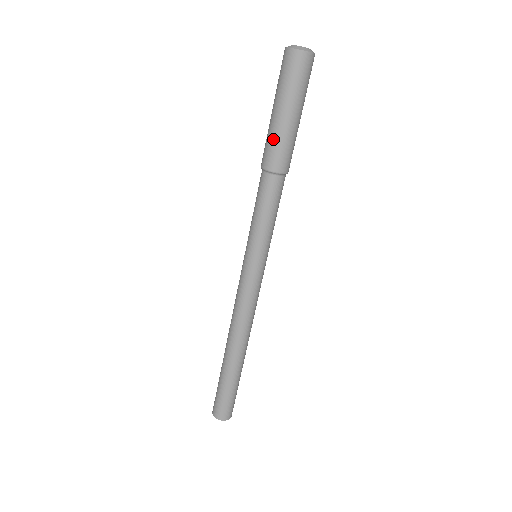
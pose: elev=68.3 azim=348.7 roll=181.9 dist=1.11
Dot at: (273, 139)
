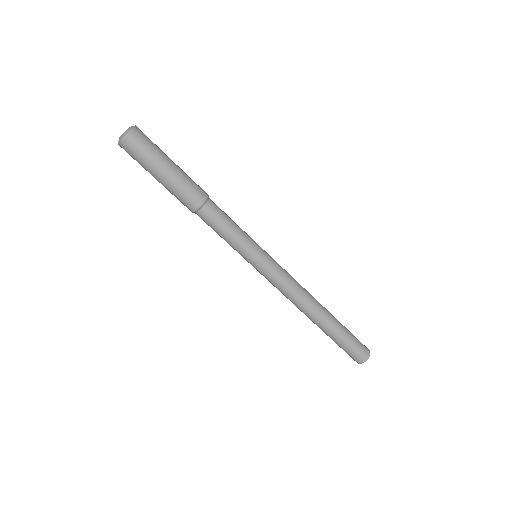
Dot at: occluded
